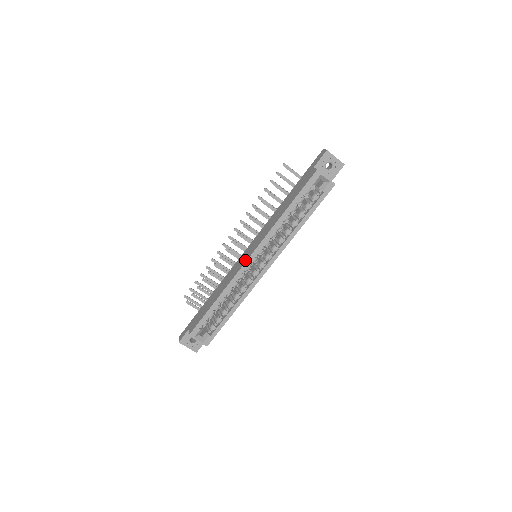
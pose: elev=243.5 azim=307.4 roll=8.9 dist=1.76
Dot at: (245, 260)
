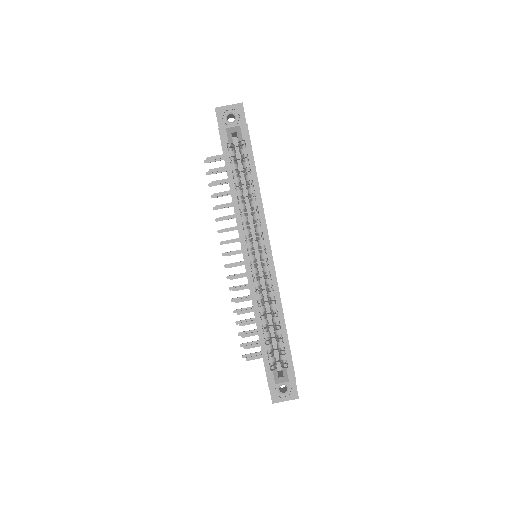
Dot at: occluded
